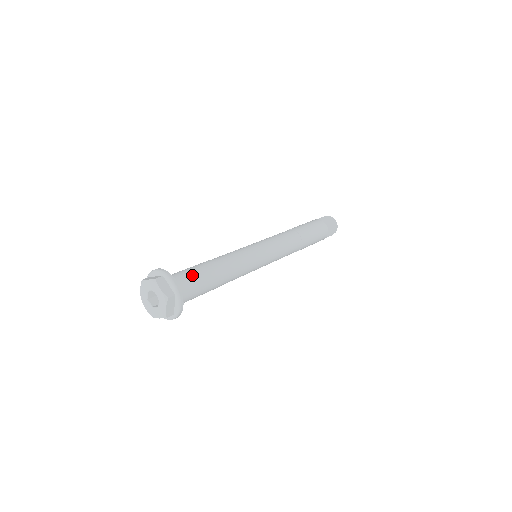
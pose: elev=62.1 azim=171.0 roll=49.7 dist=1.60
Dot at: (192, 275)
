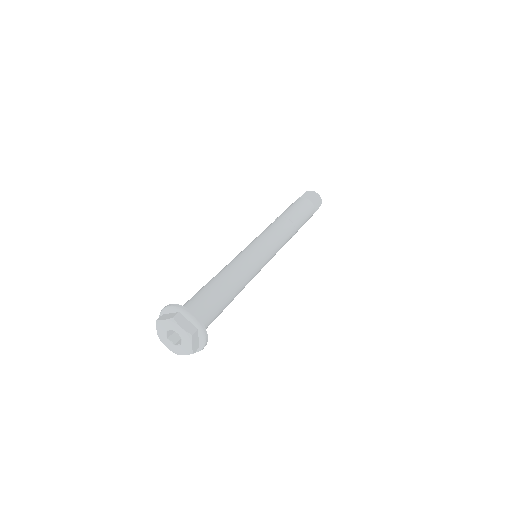
Dot at: (215, 314)
